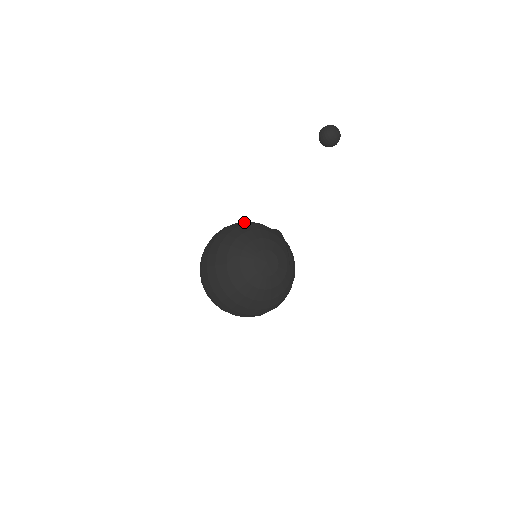
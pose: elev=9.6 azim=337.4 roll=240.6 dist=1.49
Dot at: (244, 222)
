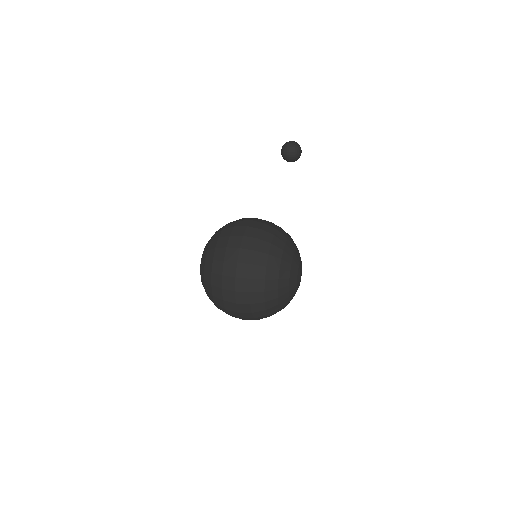
Dot at: (271, 222)
